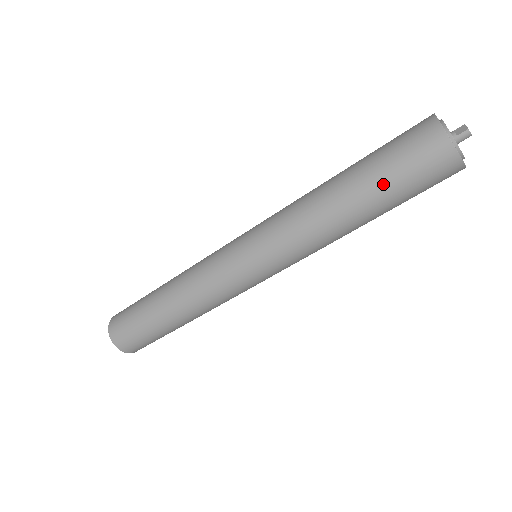
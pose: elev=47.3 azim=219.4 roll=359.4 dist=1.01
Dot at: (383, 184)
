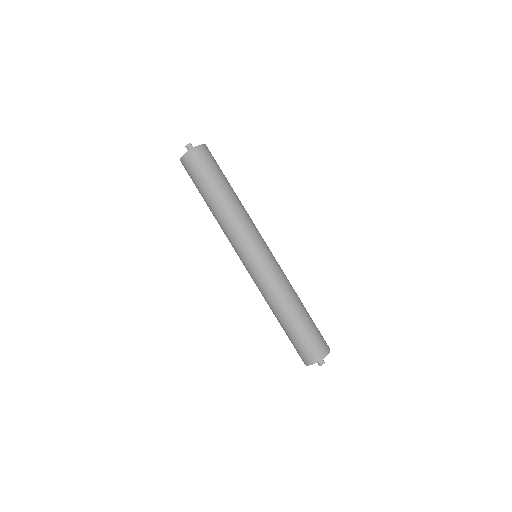
Dot at: (292, 336)
